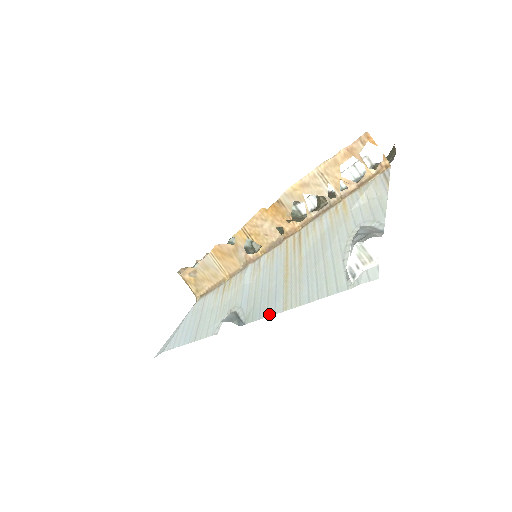
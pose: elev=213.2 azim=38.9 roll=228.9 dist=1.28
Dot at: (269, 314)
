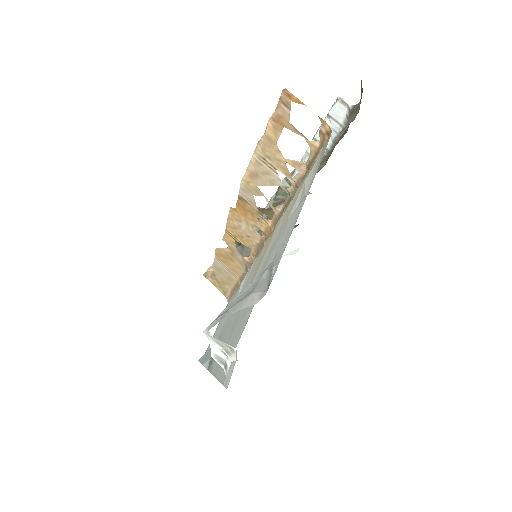
Dot at: (212, 370)
